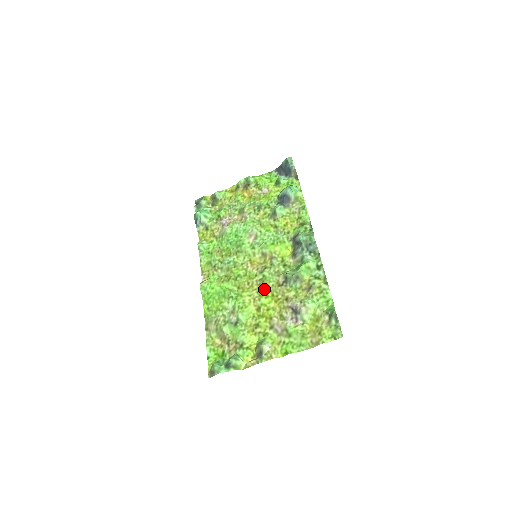
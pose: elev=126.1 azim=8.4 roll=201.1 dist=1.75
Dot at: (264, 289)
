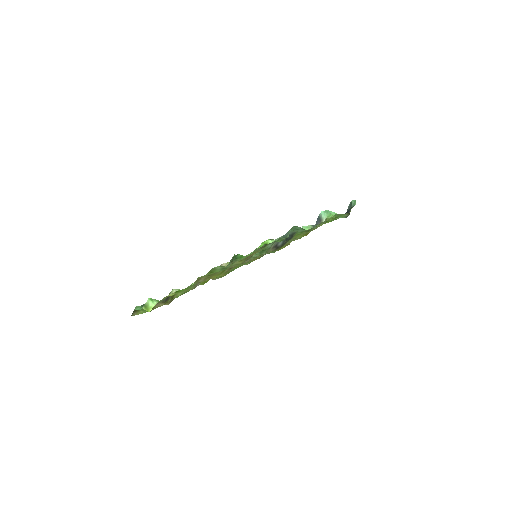
Dot at: occluded
